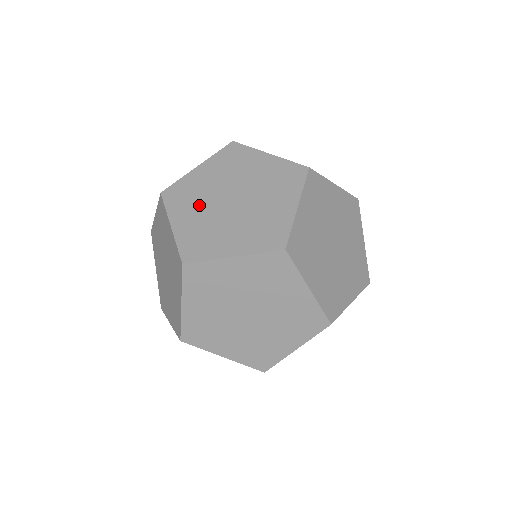
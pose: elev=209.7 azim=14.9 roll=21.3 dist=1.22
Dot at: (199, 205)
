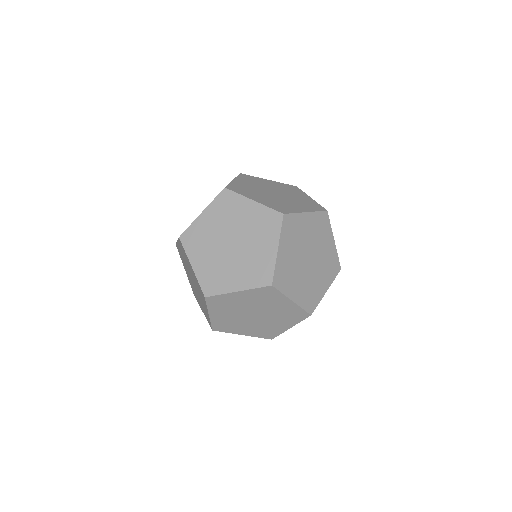
Dot at: (258, 194)
